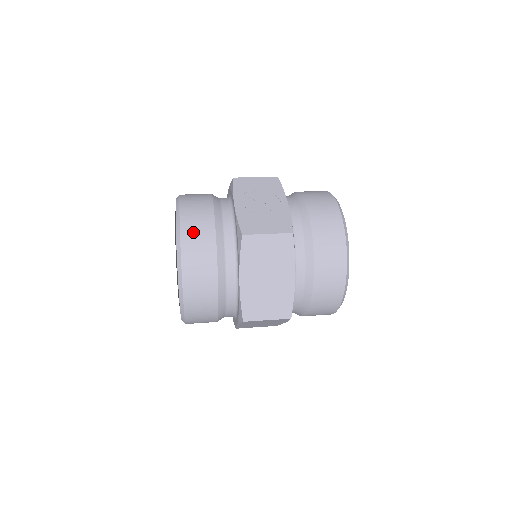
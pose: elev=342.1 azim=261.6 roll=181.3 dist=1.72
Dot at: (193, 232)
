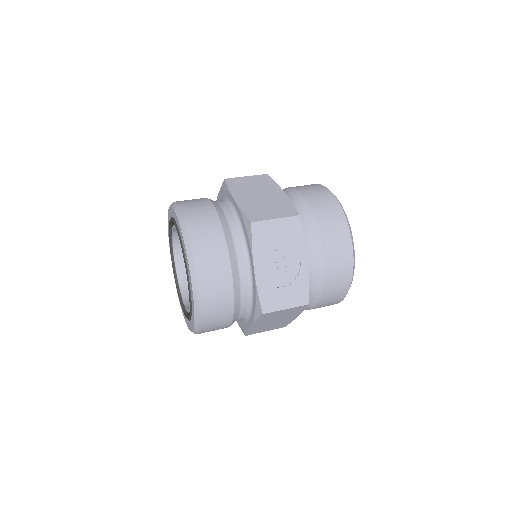
Dot at: (212, 303)
